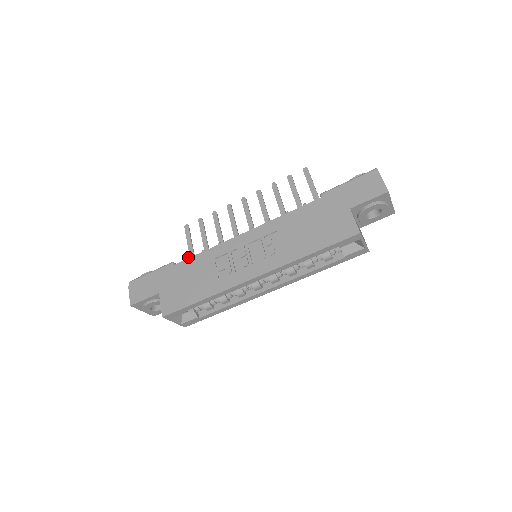
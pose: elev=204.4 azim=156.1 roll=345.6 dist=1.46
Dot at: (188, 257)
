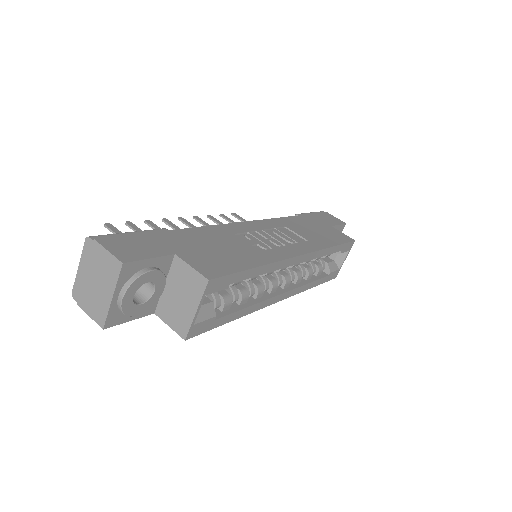
Dot at: (189, 228)
